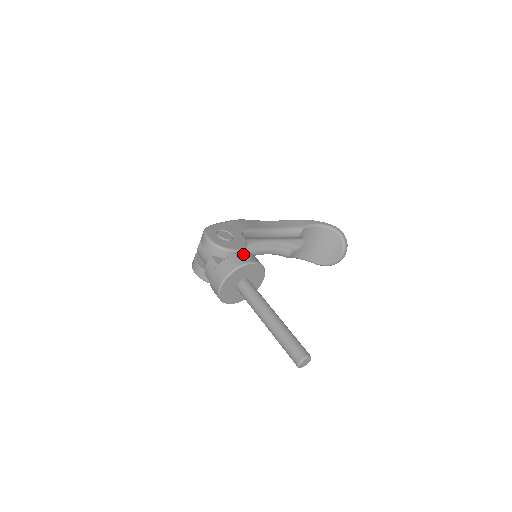
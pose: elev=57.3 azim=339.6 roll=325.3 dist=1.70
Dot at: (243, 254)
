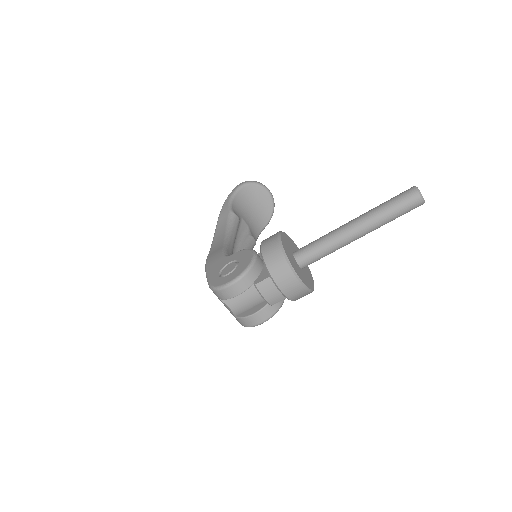
Dot at: (264, 245)
